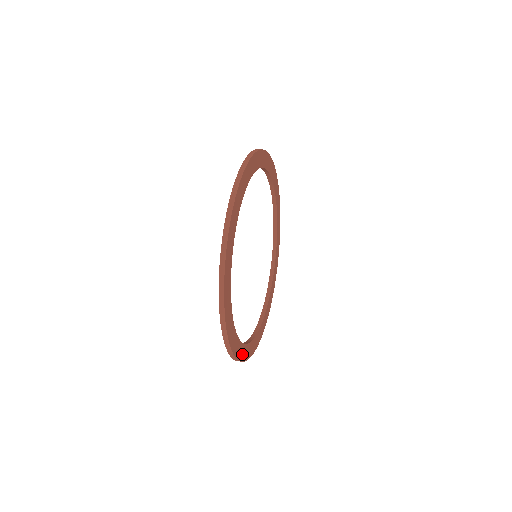
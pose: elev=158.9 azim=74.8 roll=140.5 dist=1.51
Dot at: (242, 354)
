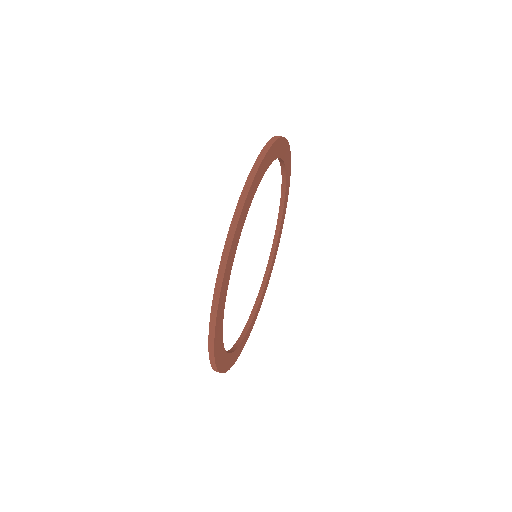
Dot at: (269, 279)
